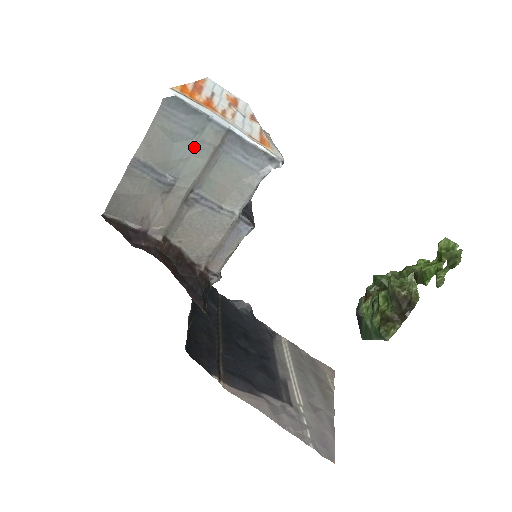
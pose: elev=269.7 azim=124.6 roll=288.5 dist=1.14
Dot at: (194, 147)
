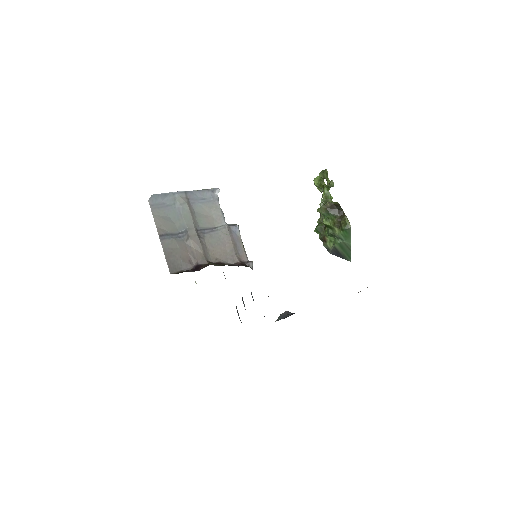
Dot at: (179, 210)
